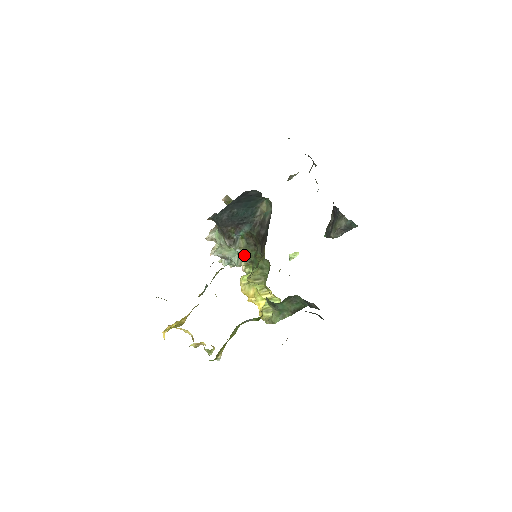
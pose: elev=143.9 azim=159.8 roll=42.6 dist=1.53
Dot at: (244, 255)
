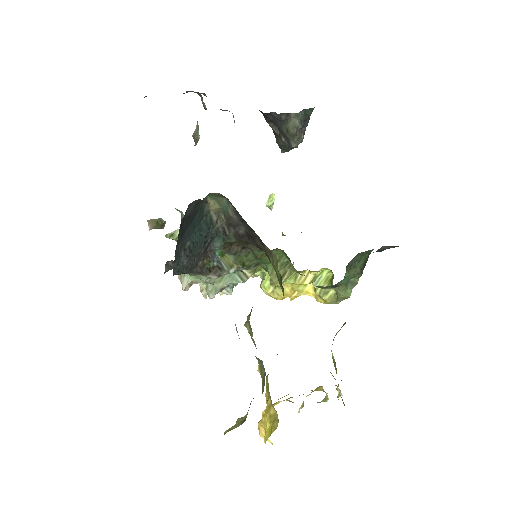
Dot at: (242, 268)
